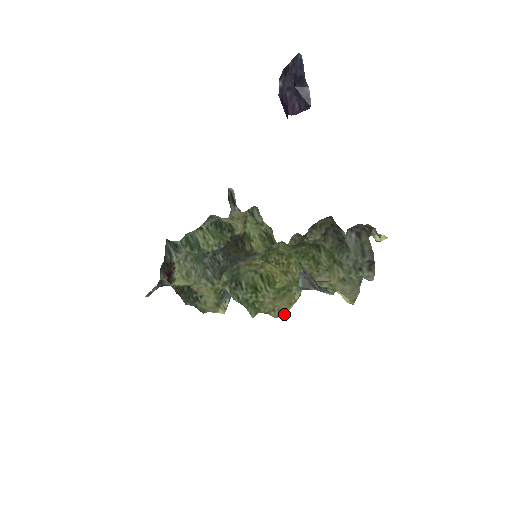
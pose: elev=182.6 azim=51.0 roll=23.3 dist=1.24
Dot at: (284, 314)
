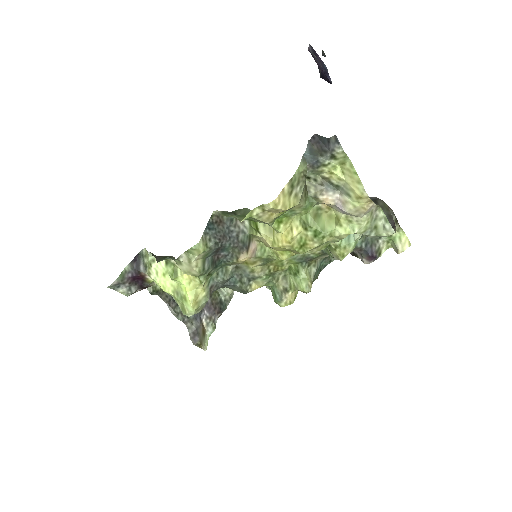
Dot at: (282, 205)
